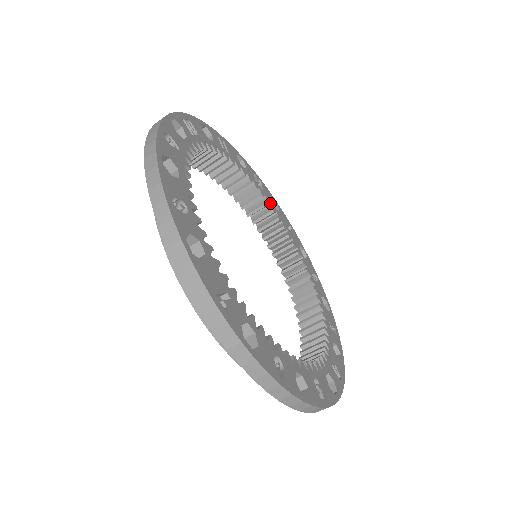
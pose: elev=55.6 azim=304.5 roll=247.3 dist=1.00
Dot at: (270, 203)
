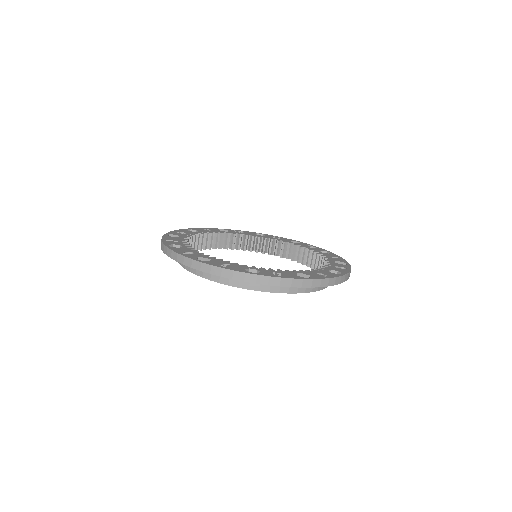
Dot at: (315, 251)
